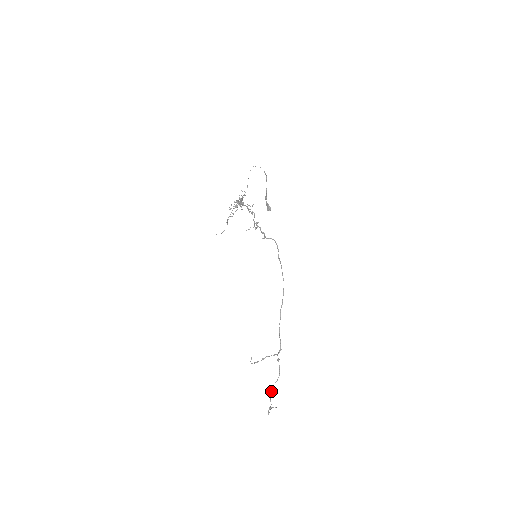
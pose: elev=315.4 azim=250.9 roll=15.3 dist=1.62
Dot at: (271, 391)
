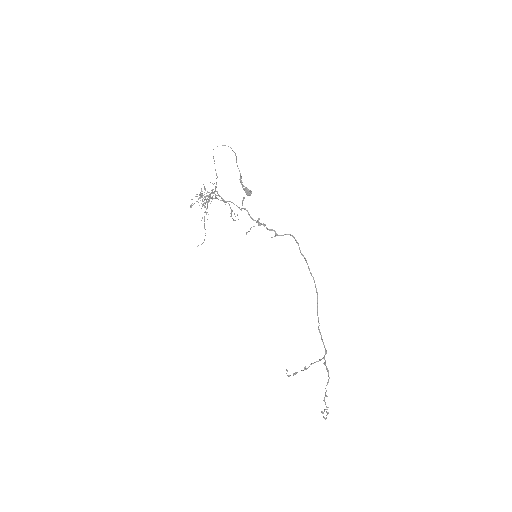
Dot at: (324, 397)
